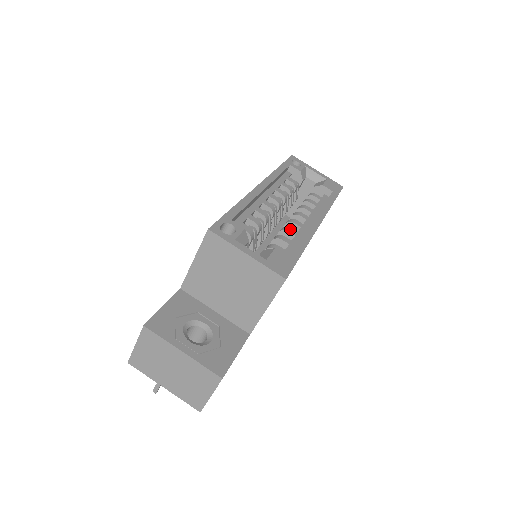
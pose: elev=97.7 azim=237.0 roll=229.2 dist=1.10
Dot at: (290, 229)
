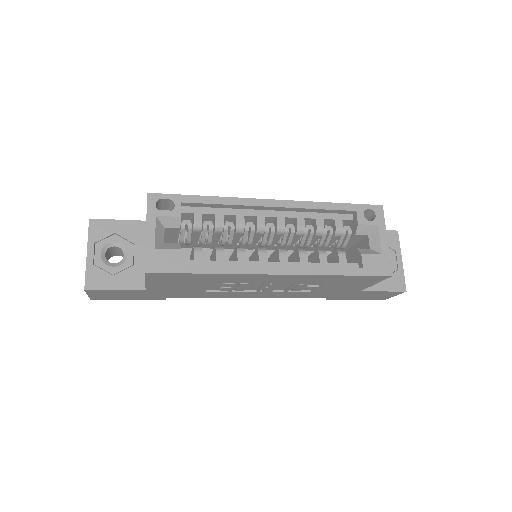
Dot at: (242, 253)
